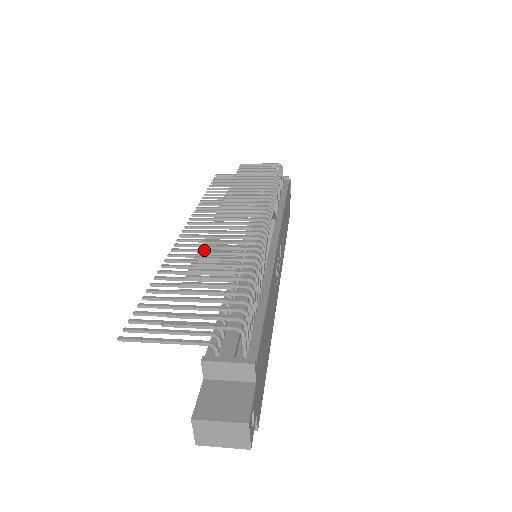
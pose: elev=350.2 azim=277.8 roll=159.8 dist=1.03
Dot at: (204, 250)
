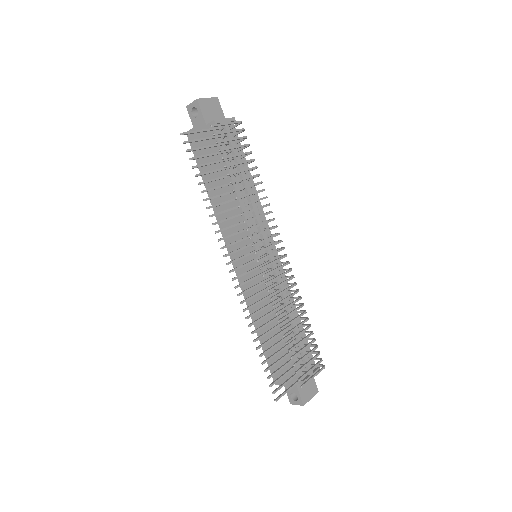
Dot at: occluded
